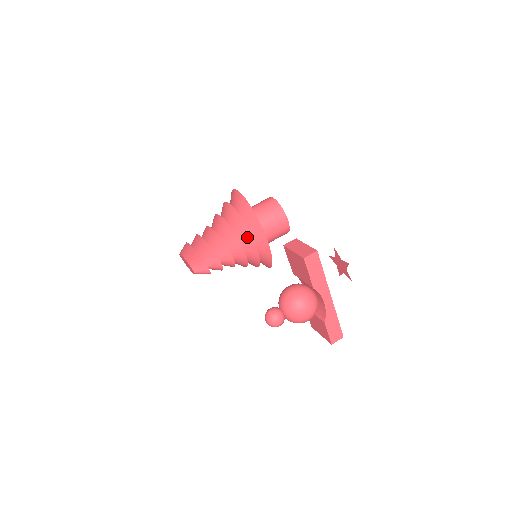
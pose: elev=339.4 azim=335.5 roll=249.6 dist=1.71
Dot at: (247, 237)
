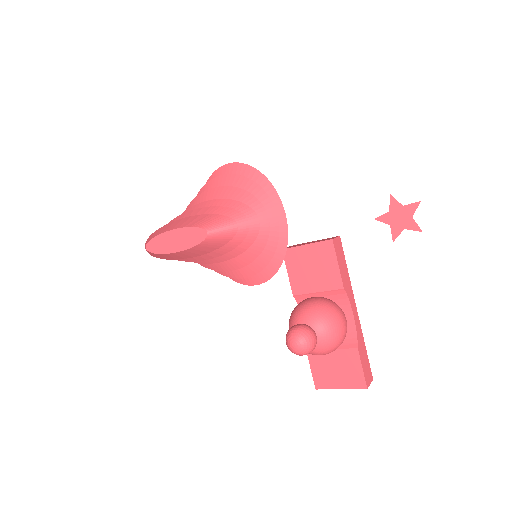
Dot at: (264, 204)
